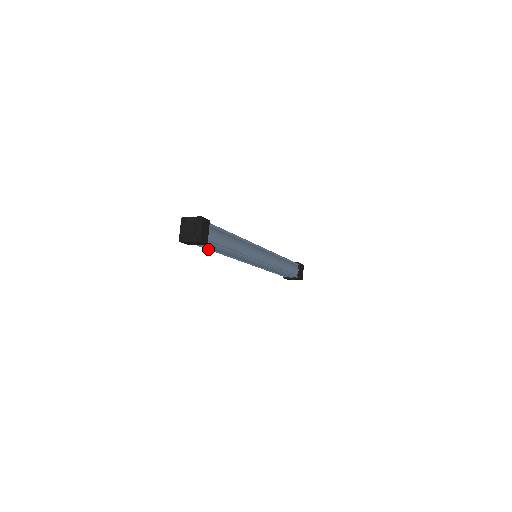
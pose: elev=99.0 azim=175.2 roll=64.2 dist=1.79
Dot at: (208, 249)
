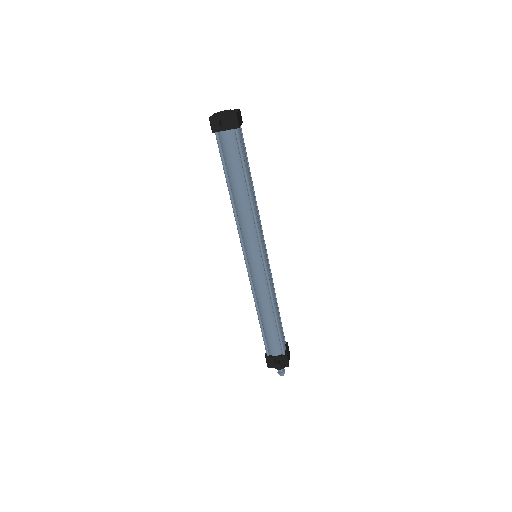
Dot at: (225, 170)
